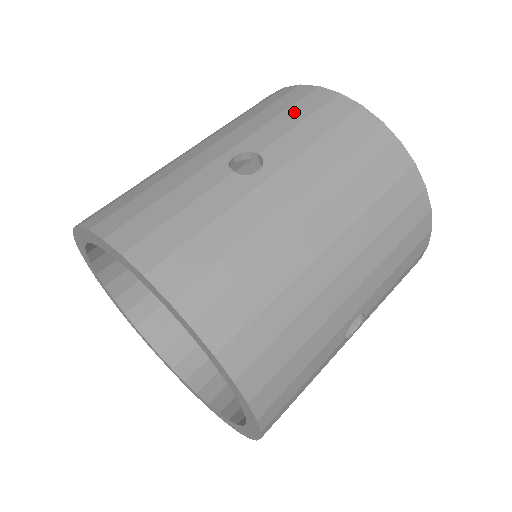
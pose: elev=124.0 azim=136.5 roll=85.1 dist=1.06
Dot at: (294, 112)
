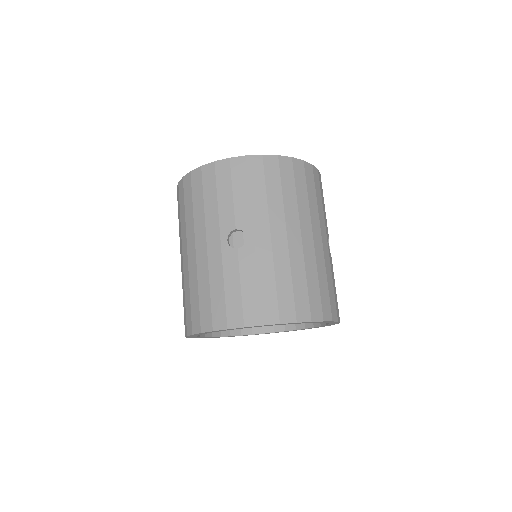
Dot at: (222, 190)
